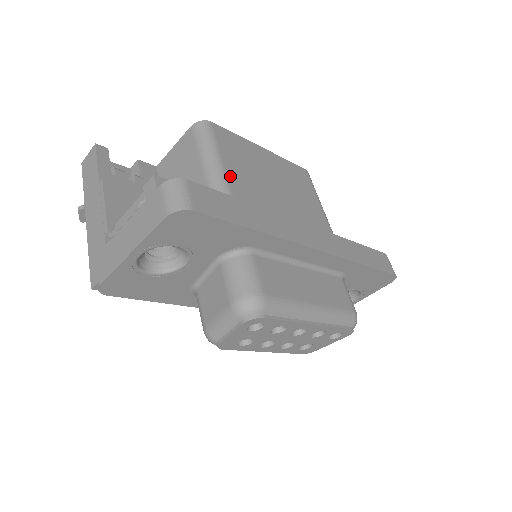
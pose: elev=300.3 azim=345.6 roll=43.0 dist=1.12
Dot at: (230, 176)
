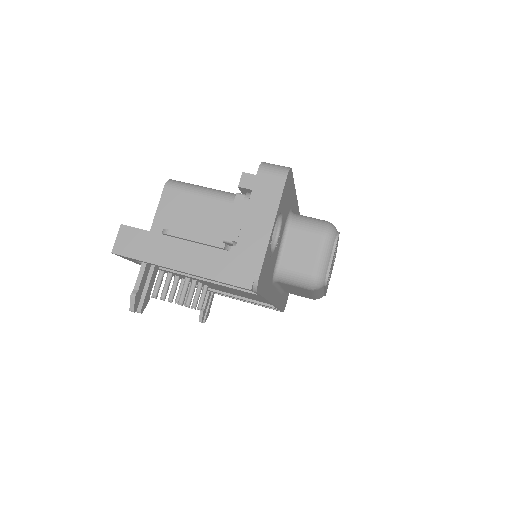
Dot at: occluded
